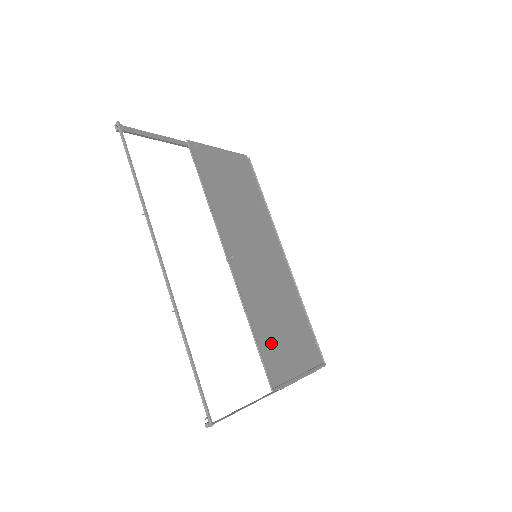
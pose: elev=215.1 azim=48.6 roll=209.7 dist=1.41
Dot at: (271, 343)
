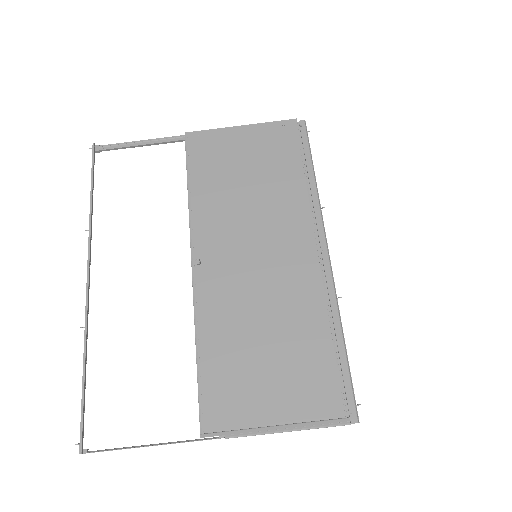
Dot at: (228, 374)
